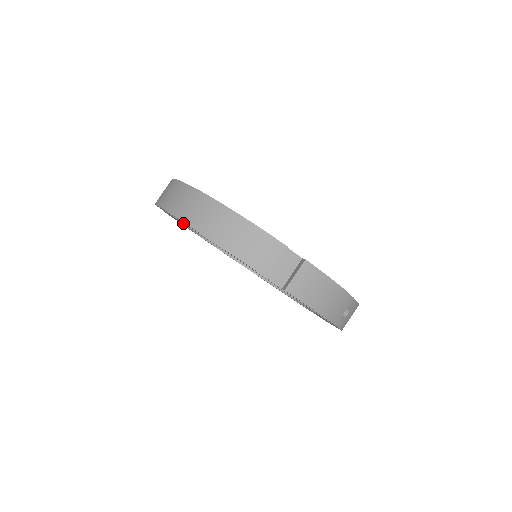
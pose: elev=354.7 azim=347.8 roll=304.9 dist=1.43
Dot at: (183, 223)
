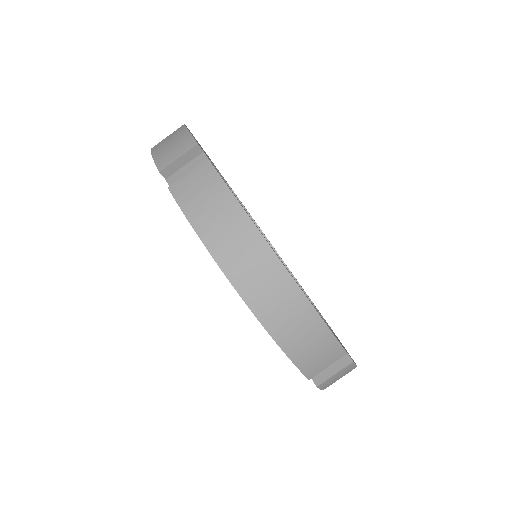
Dot at: occluded
